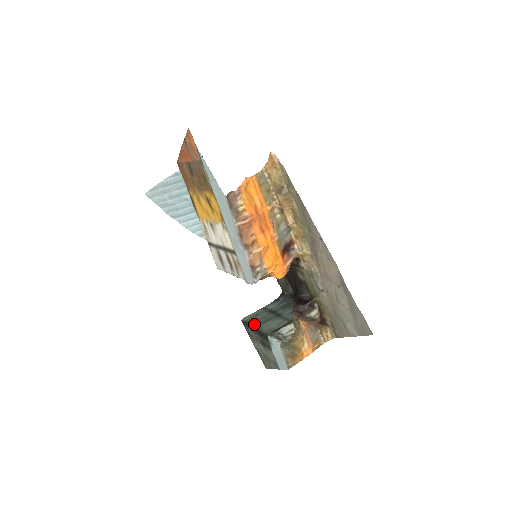
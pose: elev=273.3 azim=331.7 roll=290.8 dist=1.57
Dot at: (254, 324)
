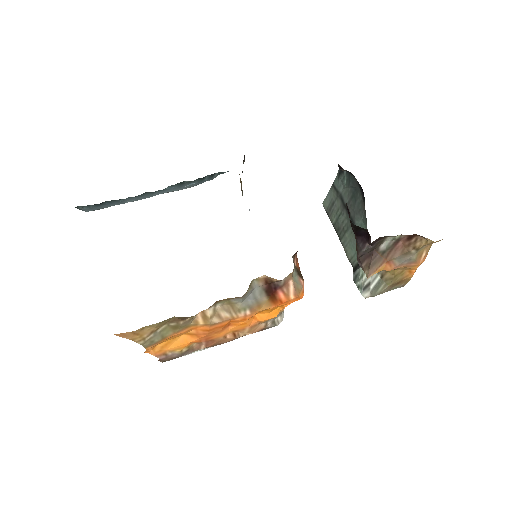
Dot at: (336, 229)
